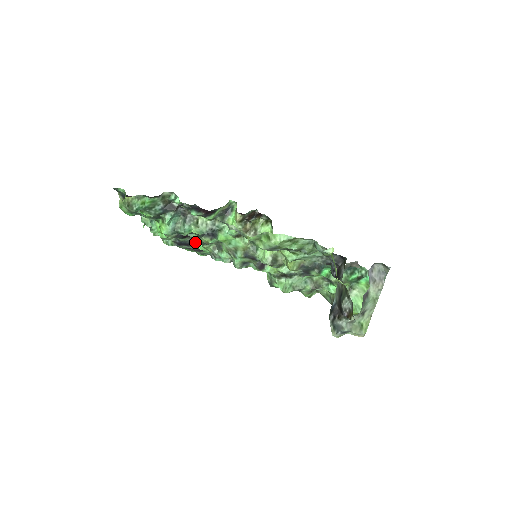
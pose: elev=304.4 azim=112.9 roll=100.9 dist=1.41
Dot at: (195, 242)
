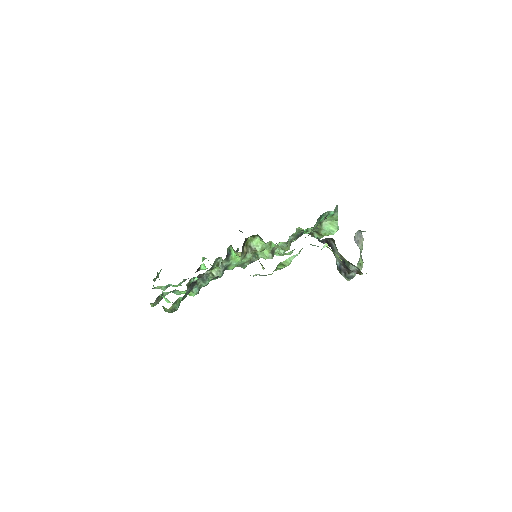
Dot at: occluded
